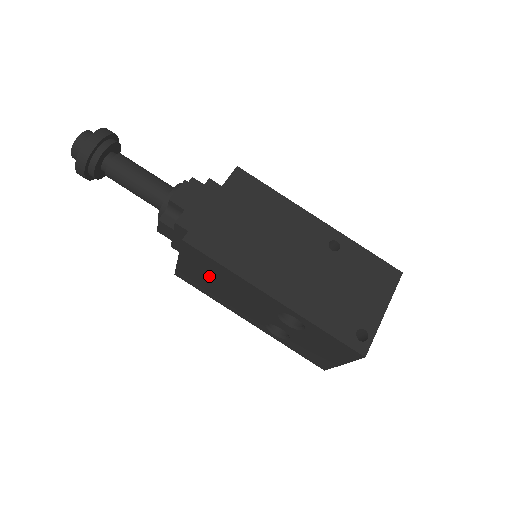
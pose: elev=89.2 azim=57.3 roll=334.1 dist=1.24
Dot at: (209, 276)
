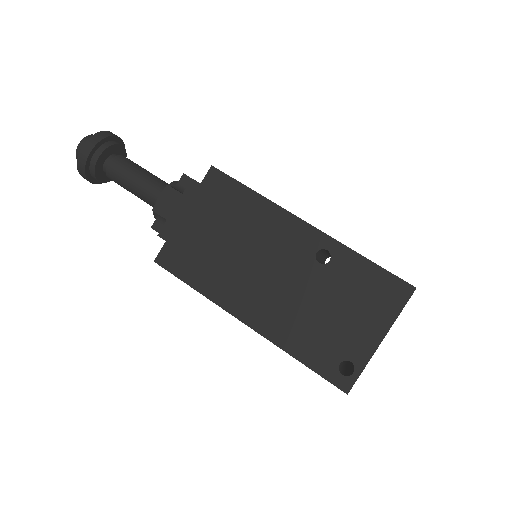
Dot at: occluded
